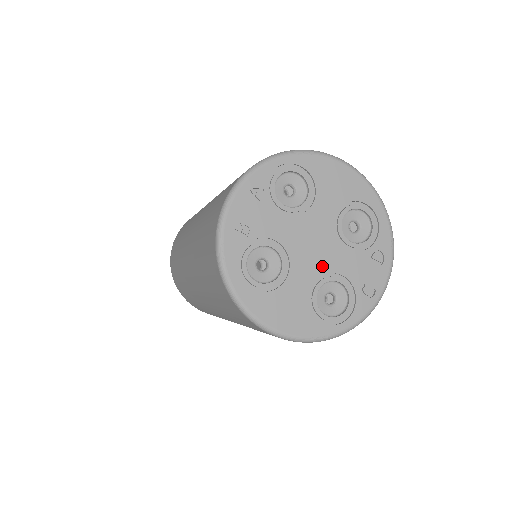
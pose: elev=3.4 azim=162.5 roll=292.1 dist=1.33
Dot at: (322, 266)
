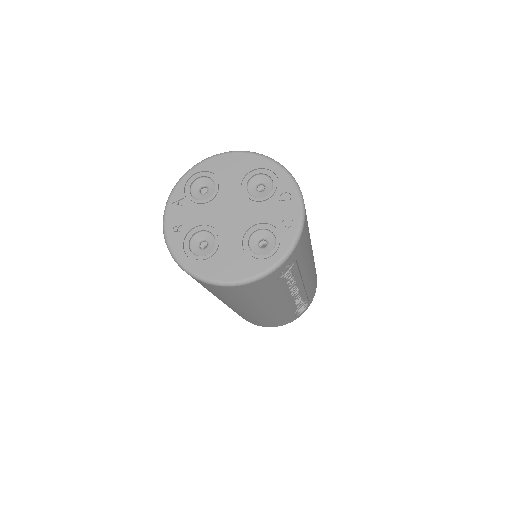
Dot at: (244, 224)
